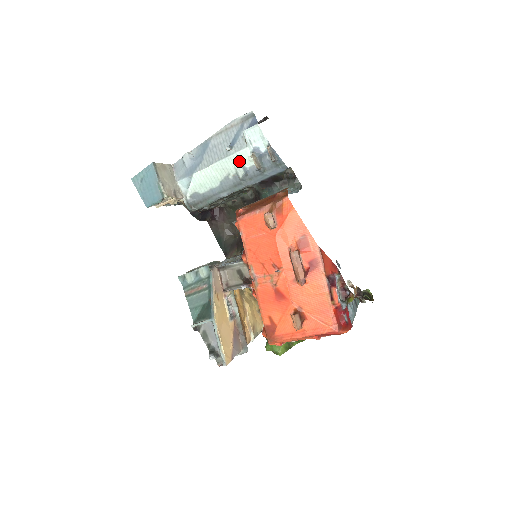
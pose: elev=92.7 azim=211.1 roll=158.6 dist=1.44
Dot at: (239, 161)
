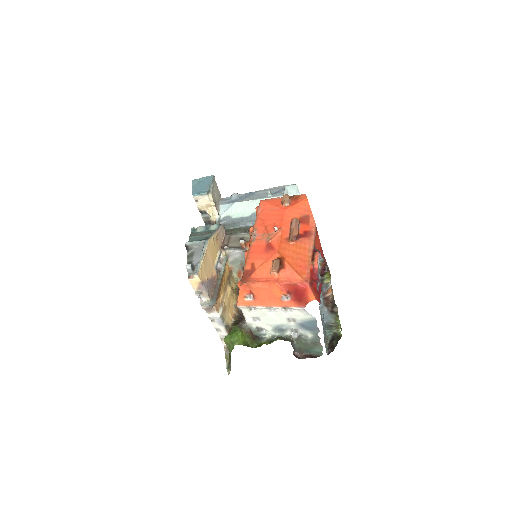
Dot at: occluded
